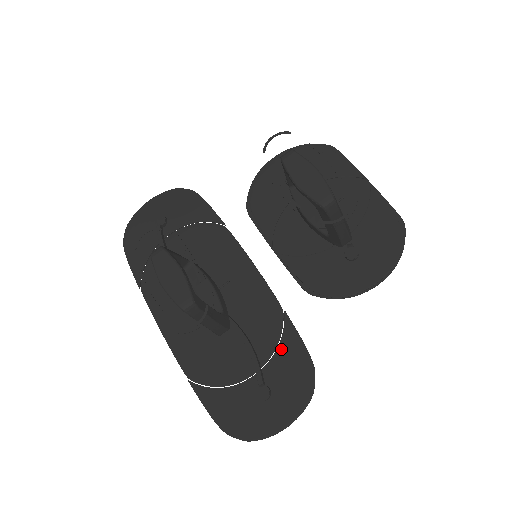
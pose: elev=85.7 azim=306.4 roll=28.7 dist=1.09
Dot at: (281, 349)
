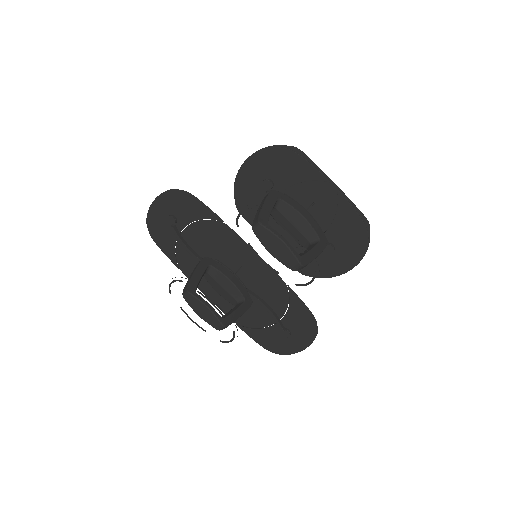
Dot at: (291, 309)
